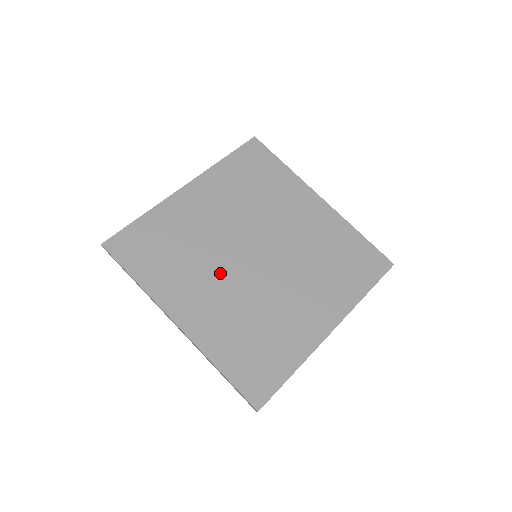
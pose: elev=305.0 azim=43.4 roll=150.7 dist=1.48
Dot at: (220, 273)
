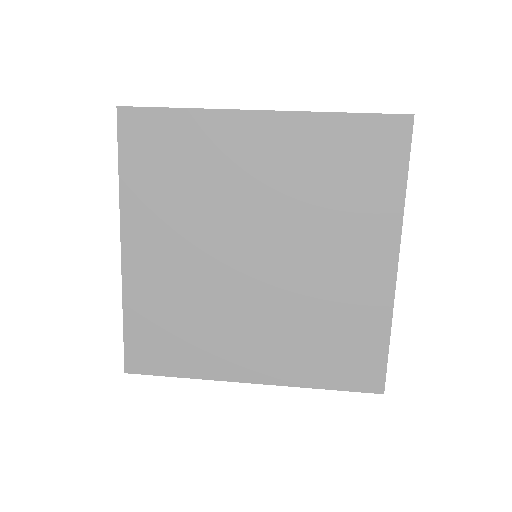
Dot at: (203, 241)
